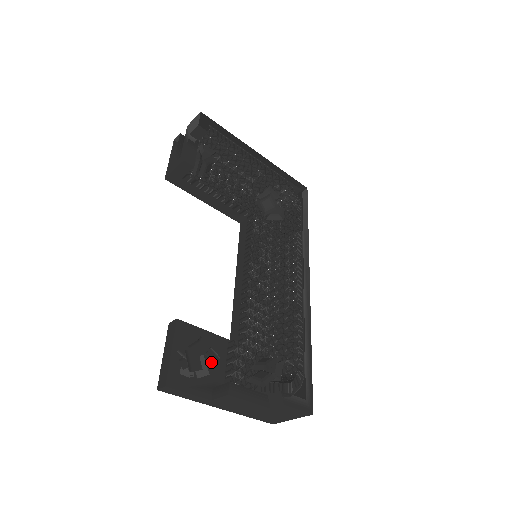
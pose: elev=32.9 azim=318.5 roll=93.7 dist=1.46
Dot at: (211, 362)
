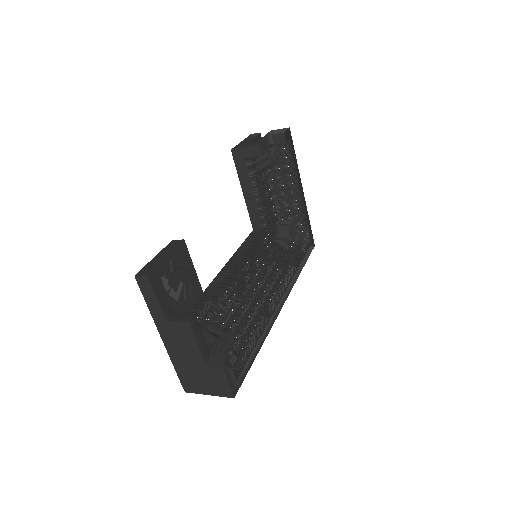
Dot at: (184, 294)
